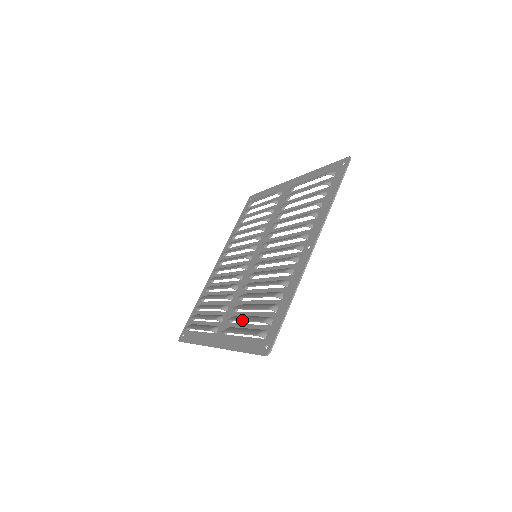
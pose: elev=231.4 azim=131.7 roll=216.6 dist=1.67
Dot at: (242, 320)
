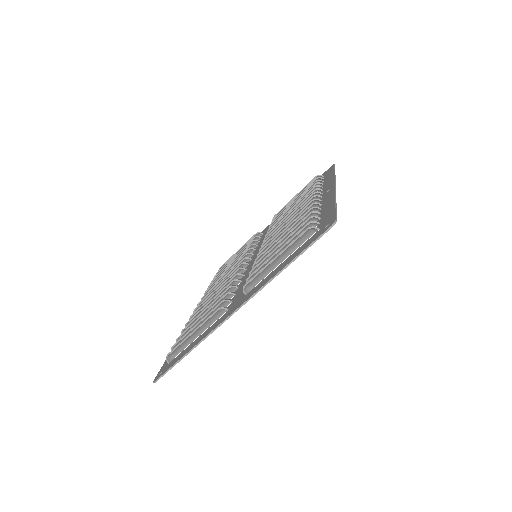
Dot at: occluded
